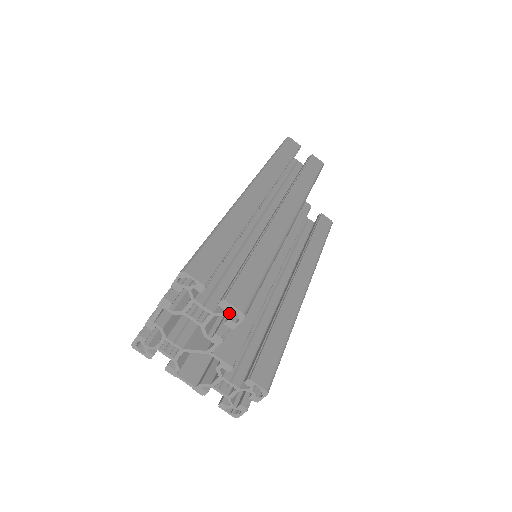
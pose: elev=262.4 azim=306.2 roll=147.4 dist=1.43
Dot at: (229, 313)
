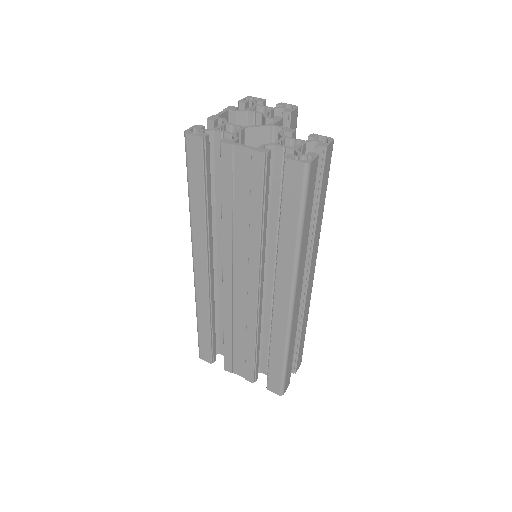
Dot at: occluded
